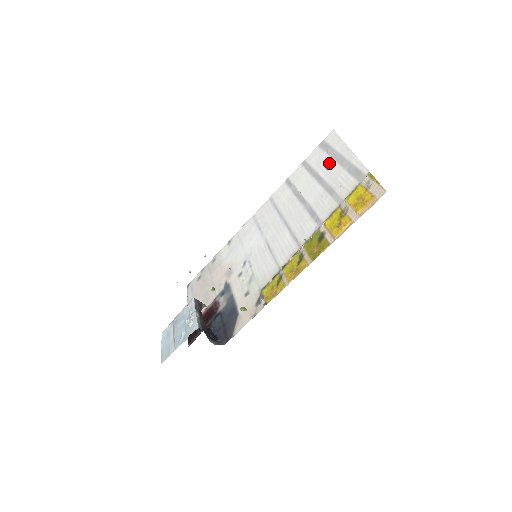
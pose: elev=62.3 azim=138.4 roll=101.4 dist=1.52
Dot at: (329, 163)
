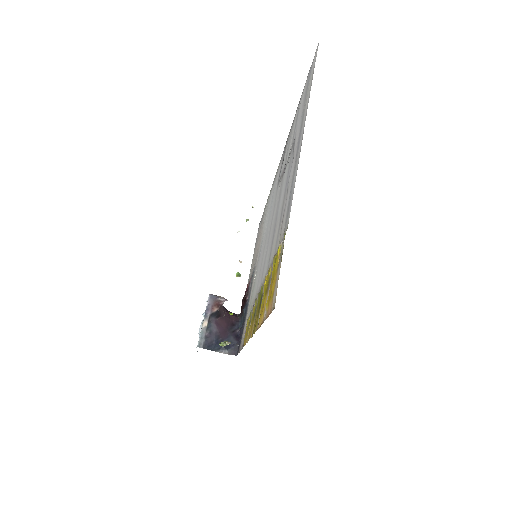
Dot at: (296, 139)
